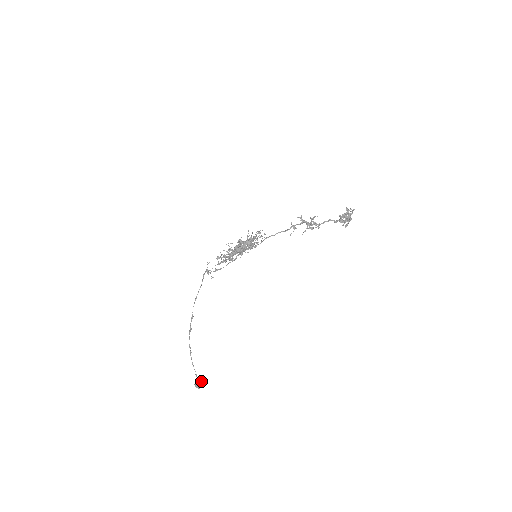
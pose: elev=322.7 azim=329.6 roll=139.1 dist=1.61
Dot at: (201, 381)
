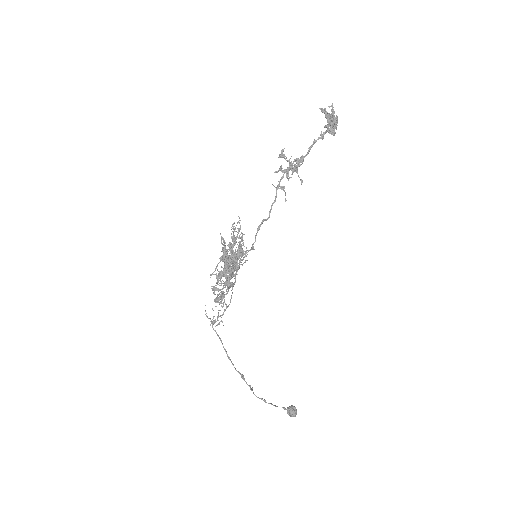
Dot at: (293, 407)
